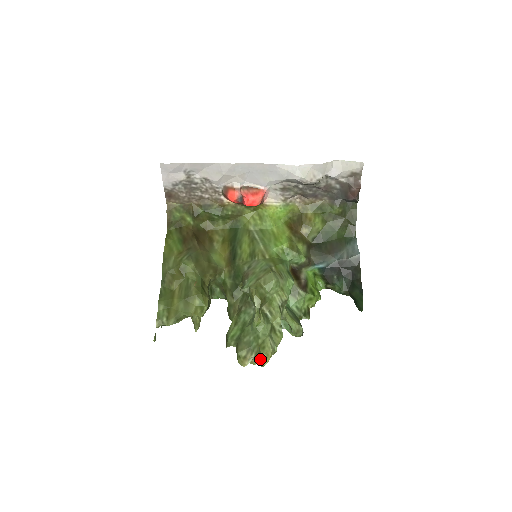
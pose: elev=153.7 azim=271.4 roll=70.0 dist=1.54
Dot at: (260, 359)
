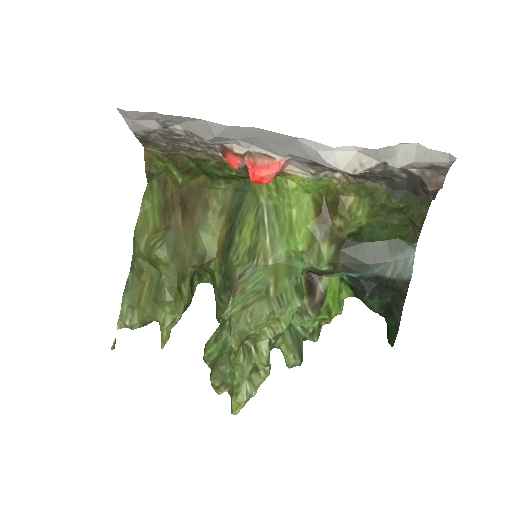
Dot at: (231, 404)
